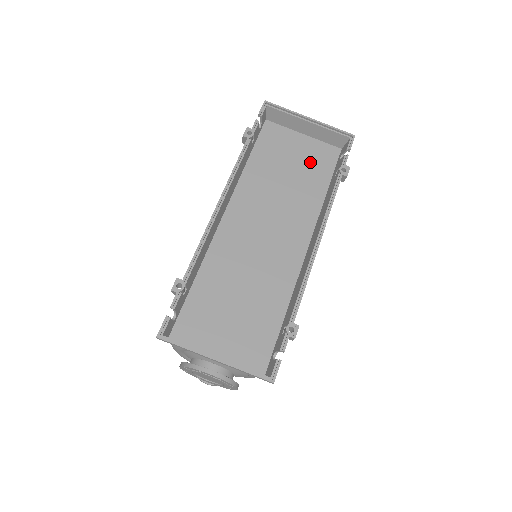
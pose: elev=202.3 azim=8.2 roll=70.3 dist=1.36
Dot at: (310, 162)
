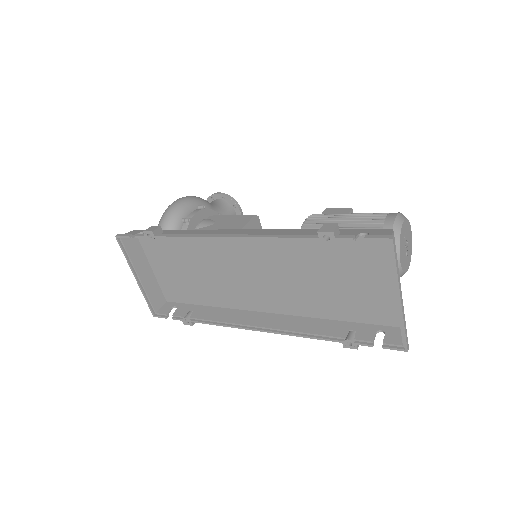
Dot at: (360, 298)
